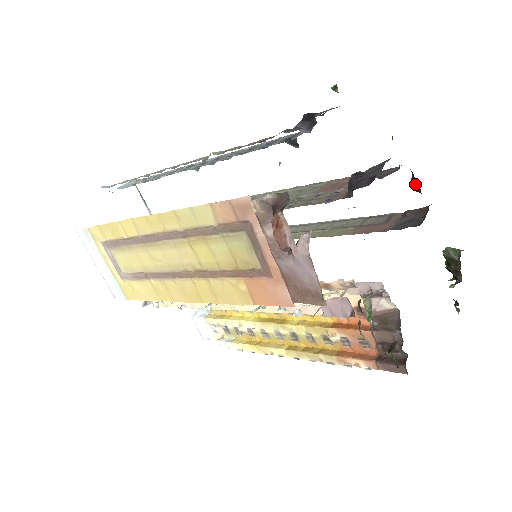
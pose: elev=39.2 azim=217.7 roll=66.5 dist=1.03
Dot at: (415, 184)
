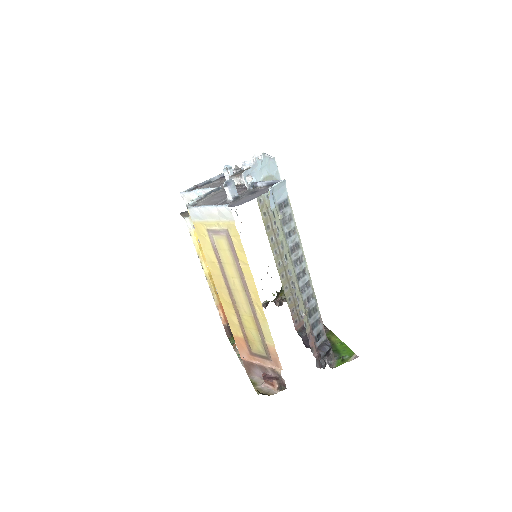
Dot at: occluded
